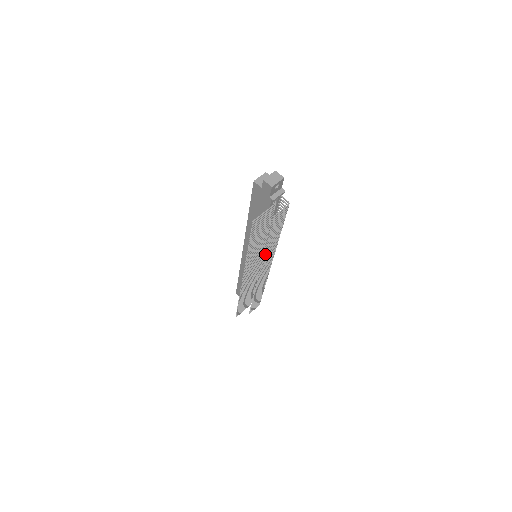
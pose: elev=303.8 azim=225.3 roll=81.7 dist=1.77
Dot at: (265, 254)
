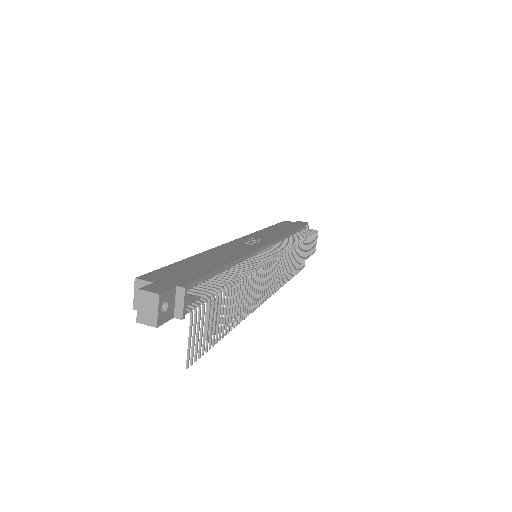
Dot at: (257, 297)
